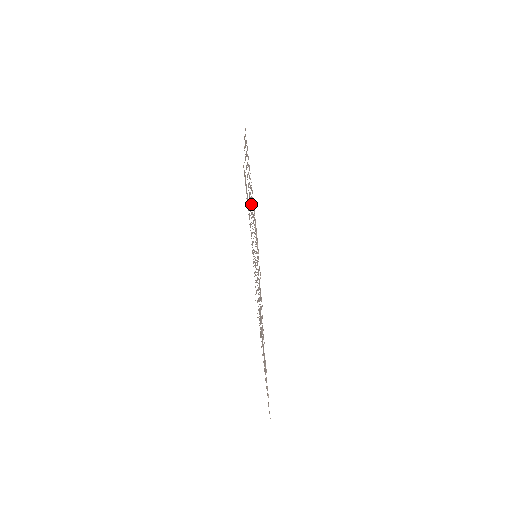
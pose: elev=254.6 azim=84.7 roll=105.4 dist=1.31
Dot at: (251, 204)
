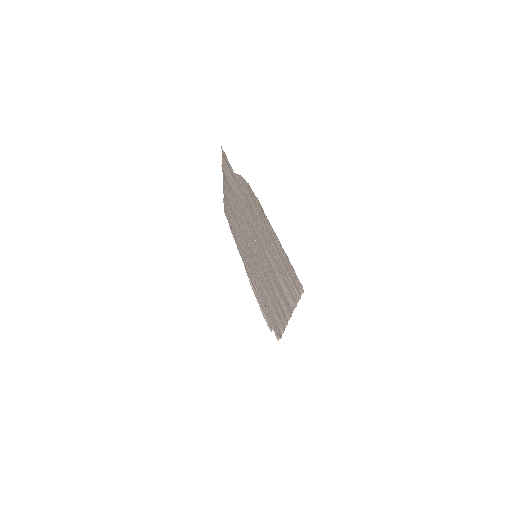
Dot at: (242, 241)
